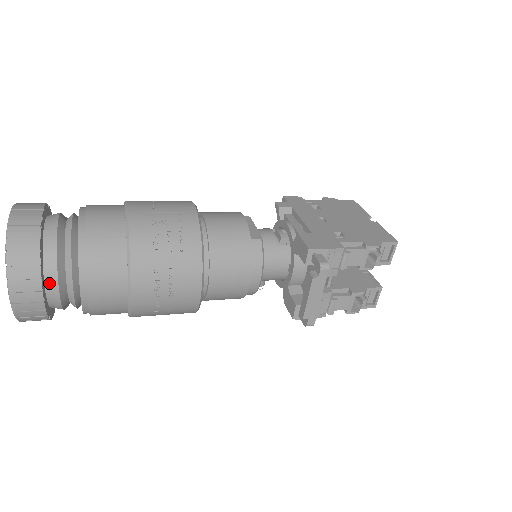
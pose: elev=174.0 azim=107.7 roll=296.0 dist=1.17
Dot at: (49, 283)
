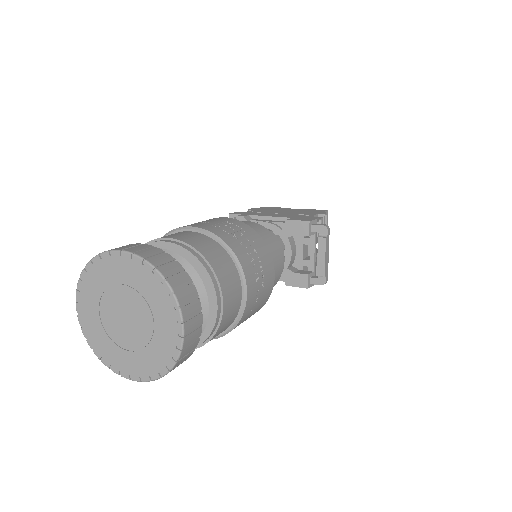
Dot at: occluded
